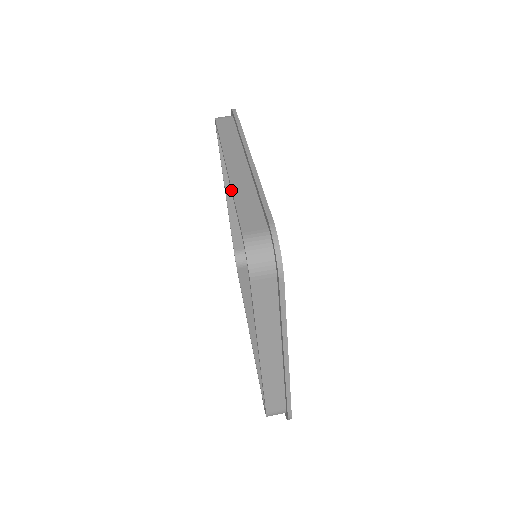
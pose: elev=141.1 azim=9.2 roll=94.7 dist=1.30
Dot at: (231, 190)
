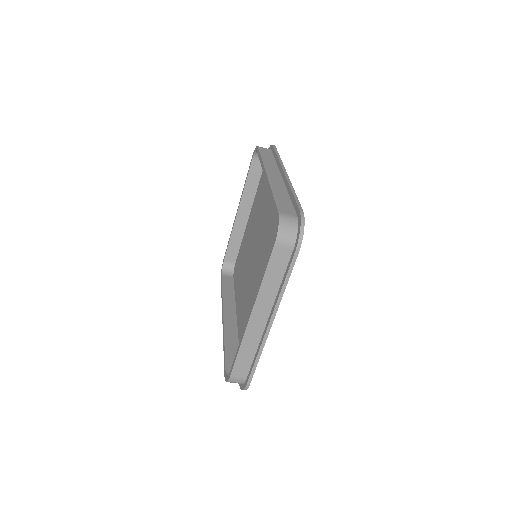
Dot at: (269, 189)
